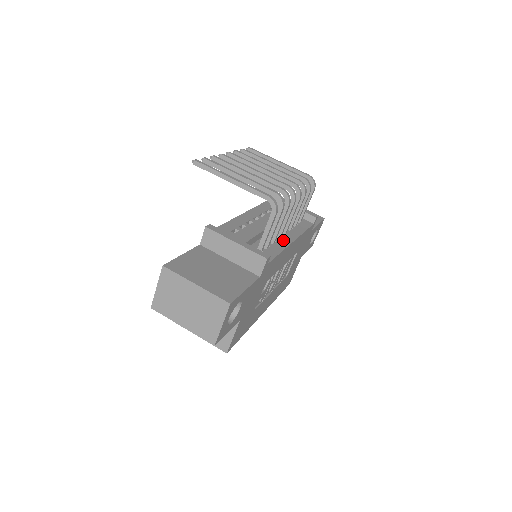
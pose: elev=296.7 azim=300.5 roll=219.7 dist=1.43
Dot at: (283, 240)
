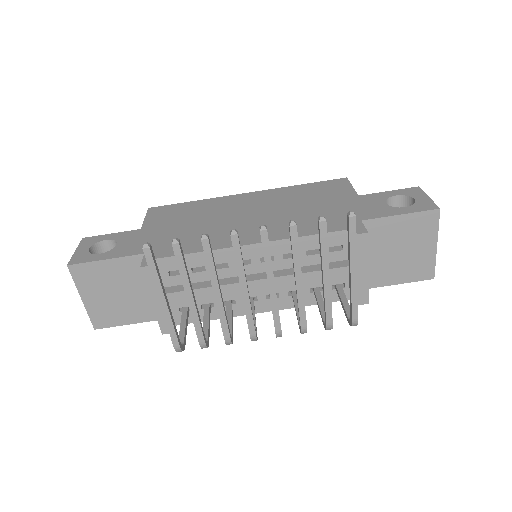
Dot at: occluded
